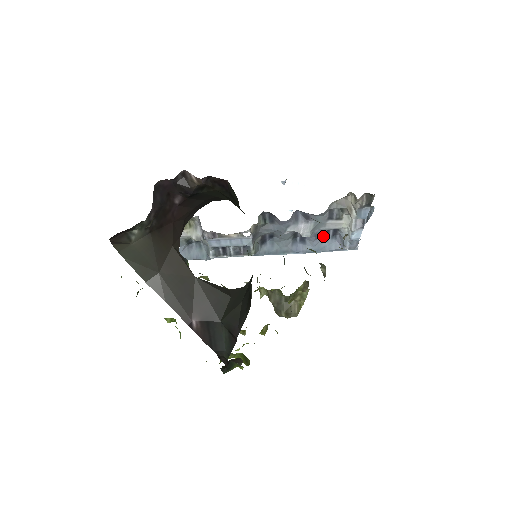
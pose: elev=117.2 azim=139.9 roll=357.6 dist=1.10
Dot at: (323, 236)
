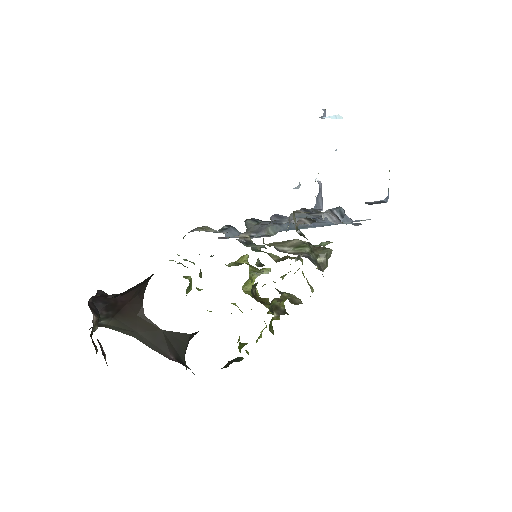
Dot at: occluded
